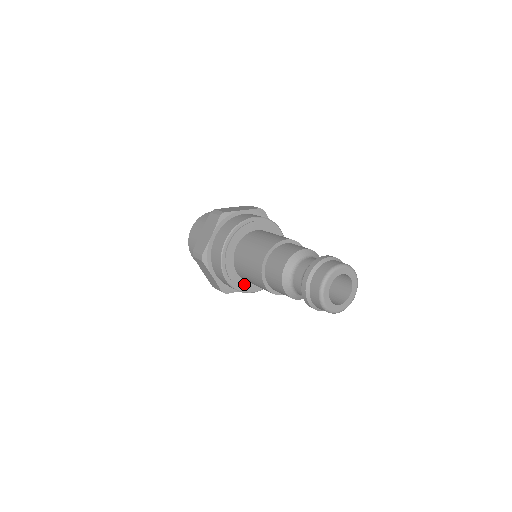
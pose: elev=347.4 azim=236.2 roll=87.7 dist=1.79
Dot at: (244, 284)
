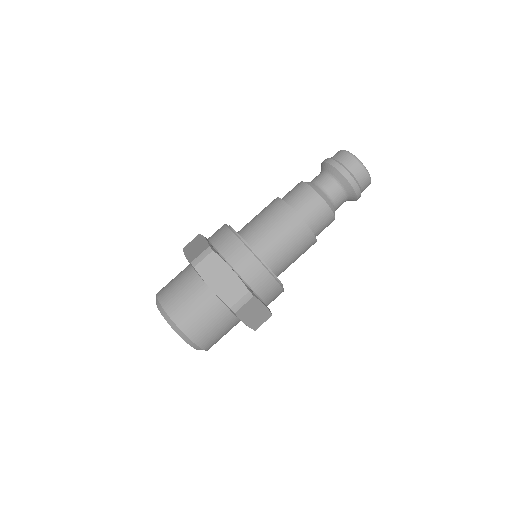
Dot at: occluded
